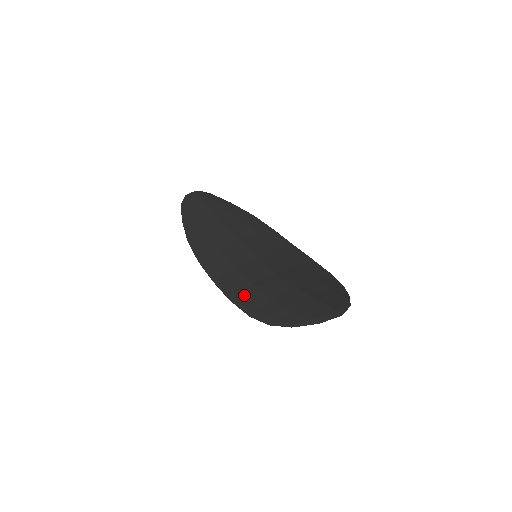
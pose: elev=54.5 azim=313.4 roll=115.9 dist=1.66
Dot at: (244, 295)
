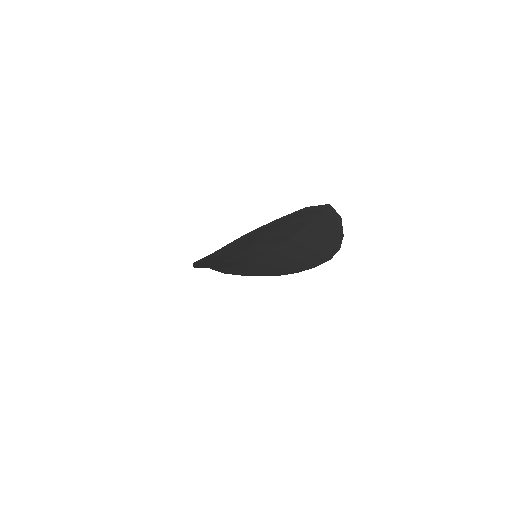
Dot at: occluded
